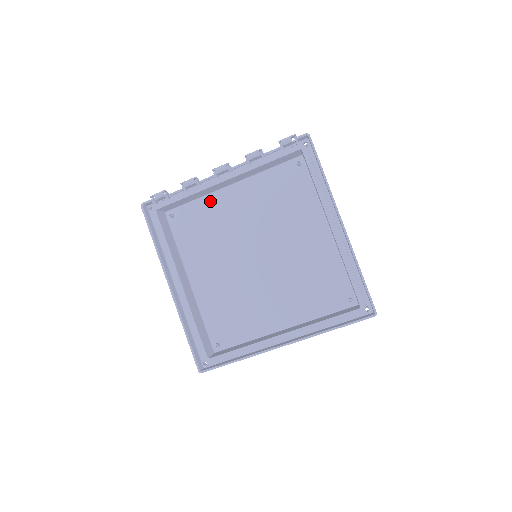
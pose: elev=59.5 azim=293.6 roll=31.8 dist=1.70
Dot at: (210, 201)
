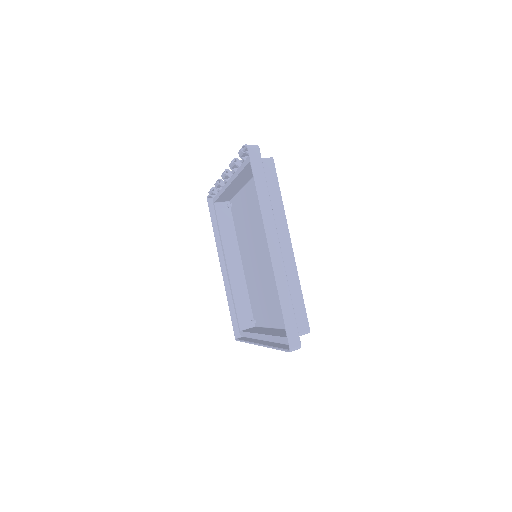
Dot at: (241, 197)
